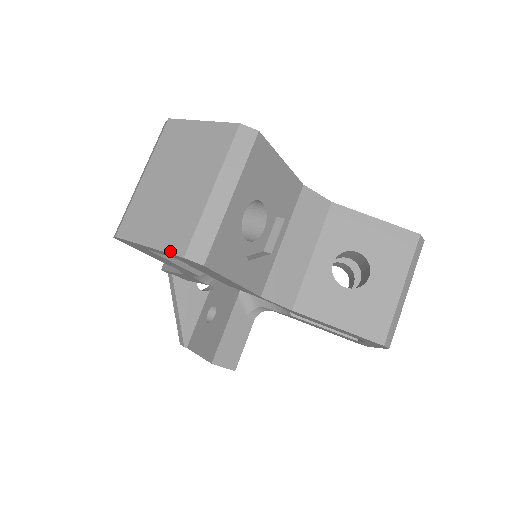
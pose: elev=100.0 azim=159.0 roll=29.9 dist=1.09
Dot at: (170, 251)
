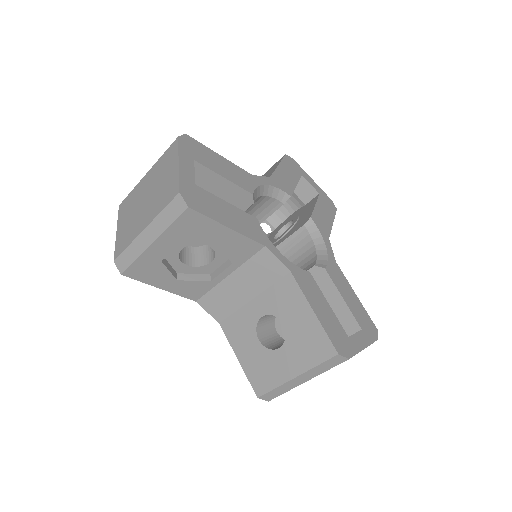
Dot at: (115, 249)
